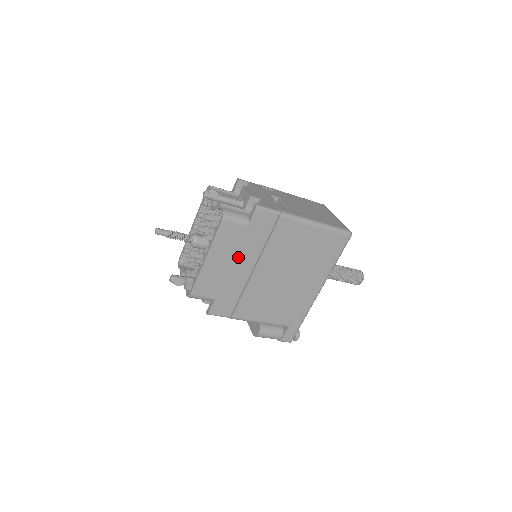
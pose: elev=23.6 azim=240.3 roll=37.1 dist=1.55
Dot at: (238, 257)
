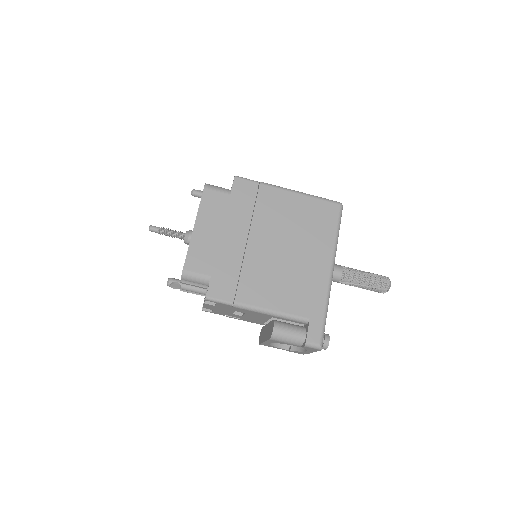
Dot at: (227, 227)
